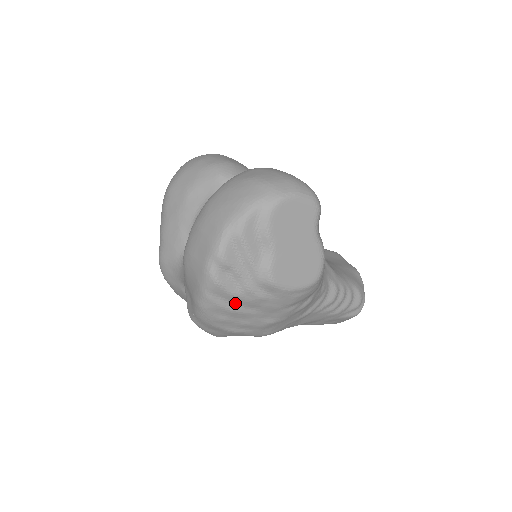
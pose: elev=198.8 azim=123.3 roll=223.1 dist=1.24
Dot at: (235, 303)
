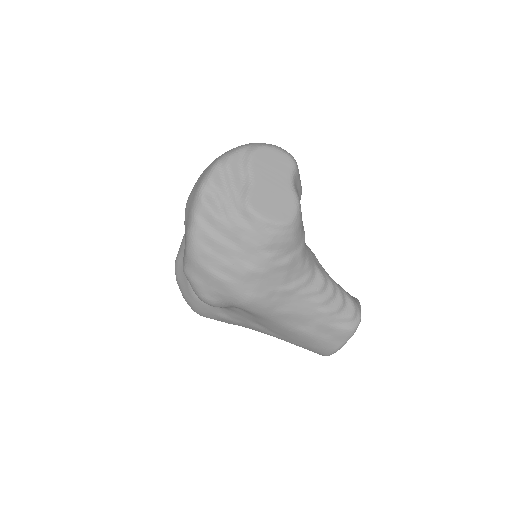
Dot at: (218, 231)
